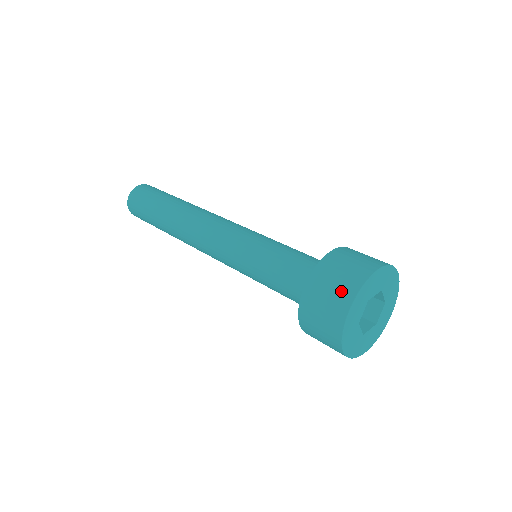
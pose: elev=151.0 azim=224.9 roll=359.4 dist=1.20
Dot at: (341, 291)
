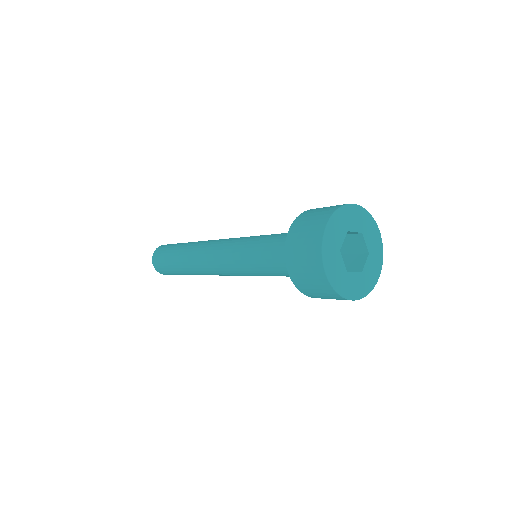
Dot at: (311, 263)
